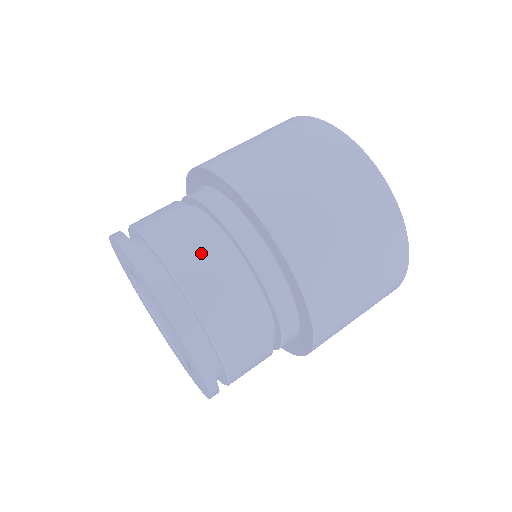
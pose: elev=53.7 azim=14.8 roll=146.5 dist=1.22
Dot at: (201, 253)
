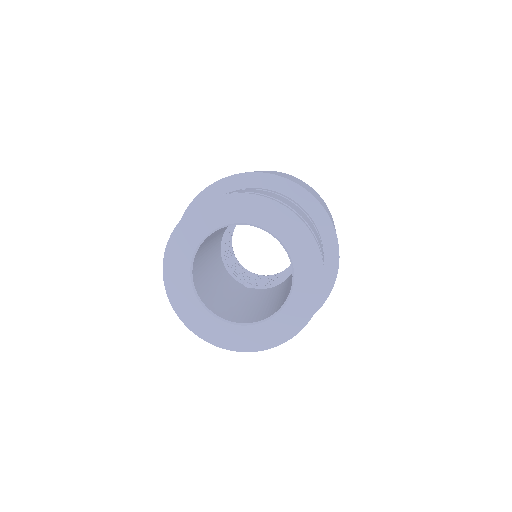
Dot at: occluded
